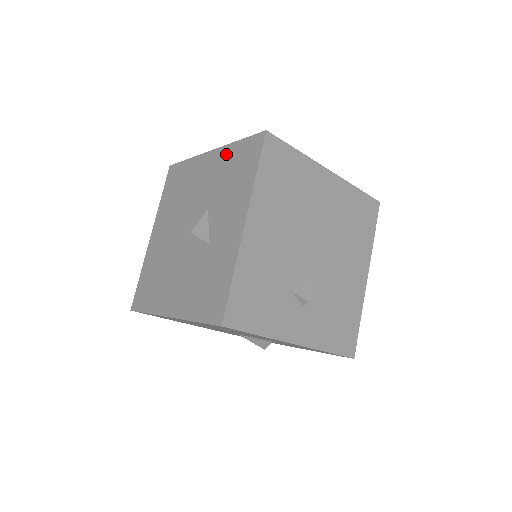
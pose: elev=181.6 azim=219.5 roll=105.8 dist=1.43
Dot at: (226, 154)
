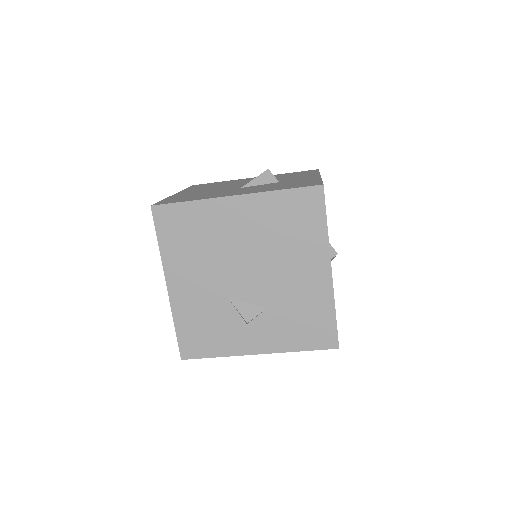
Dot at: (277, 175)
